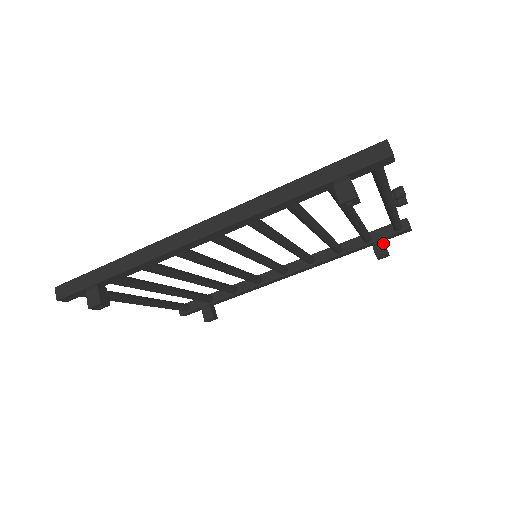
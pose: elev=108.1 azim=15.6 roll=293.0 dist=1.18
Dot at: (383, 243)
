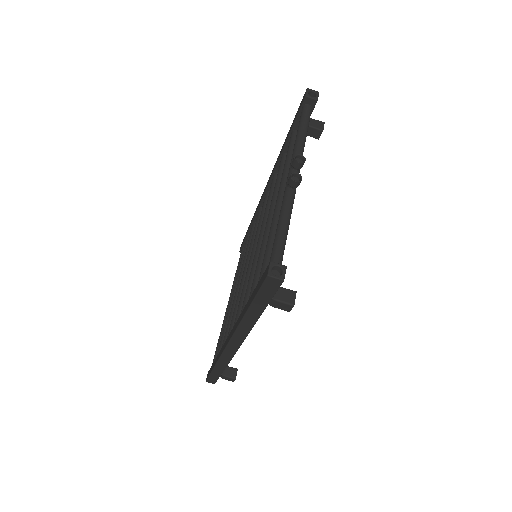
Dot at: (310, 128)
